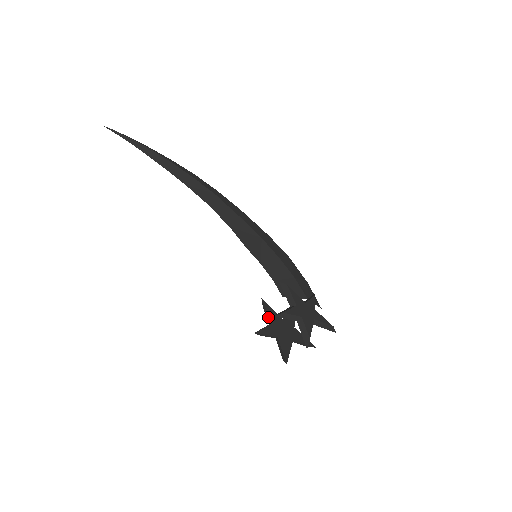
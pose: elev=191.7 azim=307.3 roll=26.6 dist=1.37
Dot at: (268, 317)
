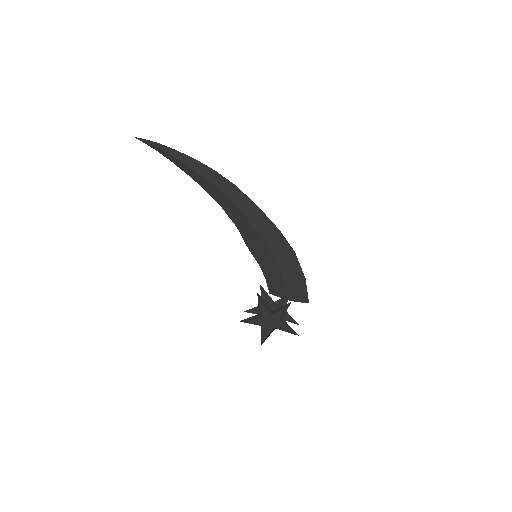
Dot at: (262, 298)
